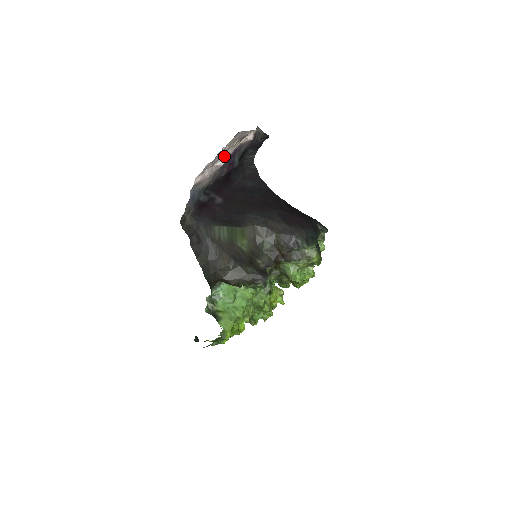
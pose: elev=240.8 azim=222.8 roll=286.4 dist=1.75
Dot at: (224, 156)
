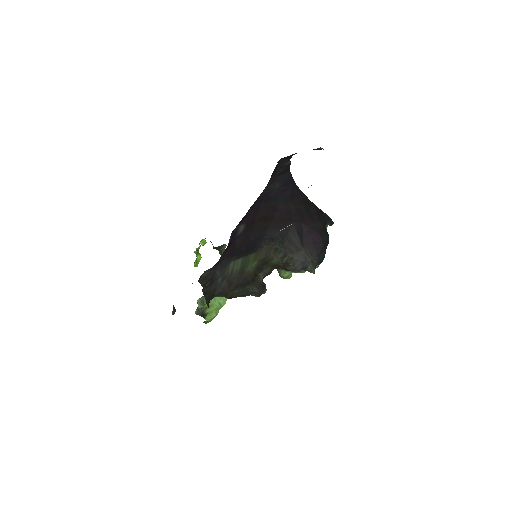
Dot at: occluded
